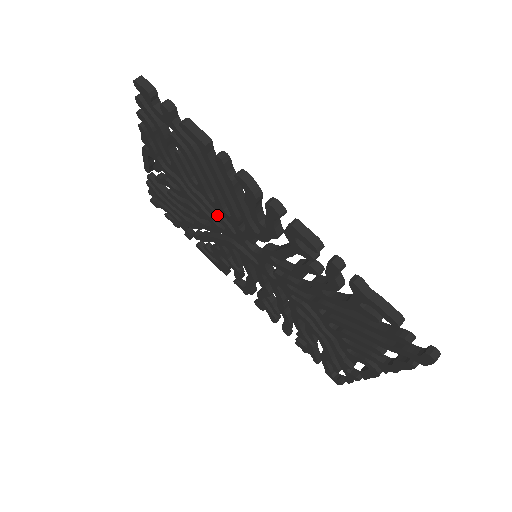
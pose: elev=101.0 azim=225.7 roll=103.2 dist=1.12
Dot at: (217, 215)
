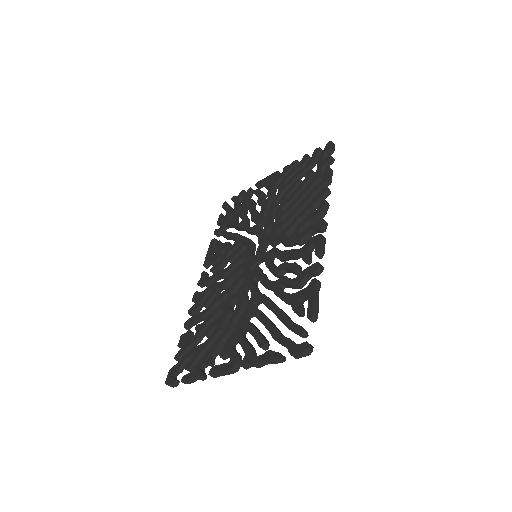
Dot at: (270, 220)
